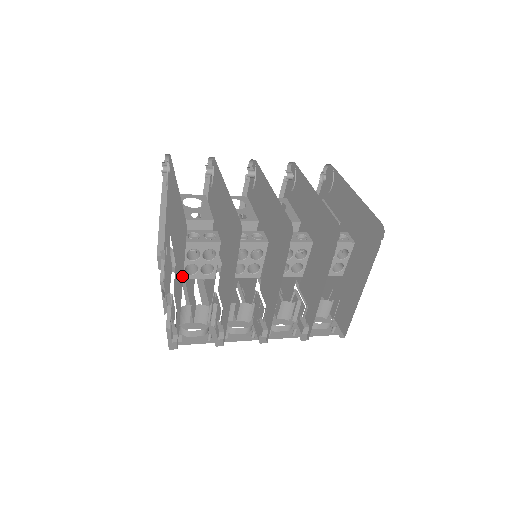
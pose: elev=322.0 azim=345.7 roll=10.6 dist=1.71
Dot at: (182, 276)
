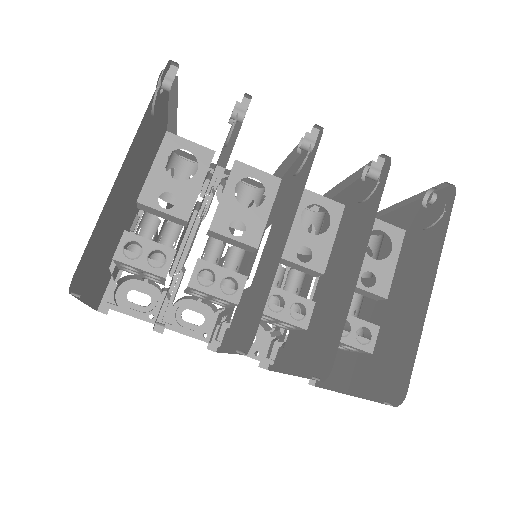
Dot at: occluded
